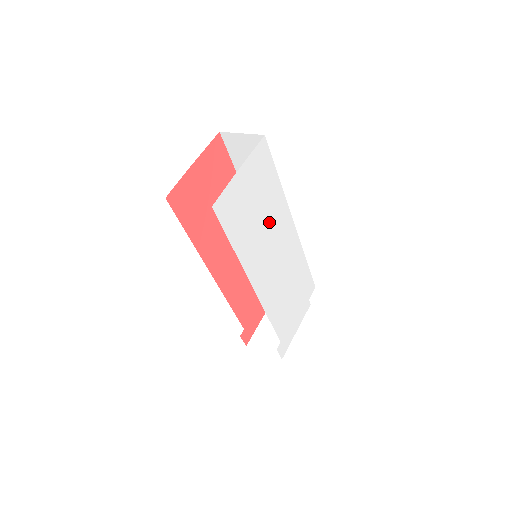
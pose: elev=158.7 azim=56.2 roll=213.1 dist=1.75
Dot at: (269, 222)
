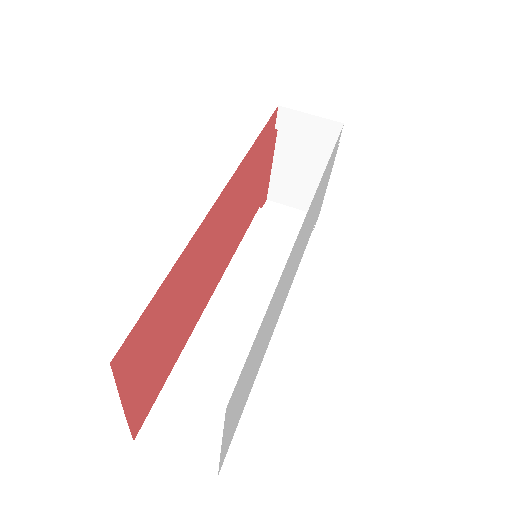
Dot at: (273, 312)
